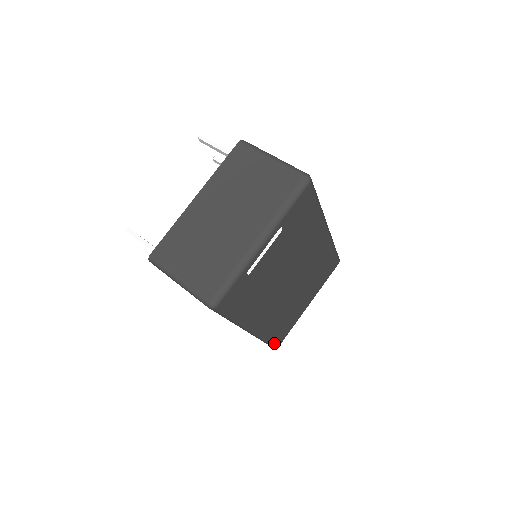
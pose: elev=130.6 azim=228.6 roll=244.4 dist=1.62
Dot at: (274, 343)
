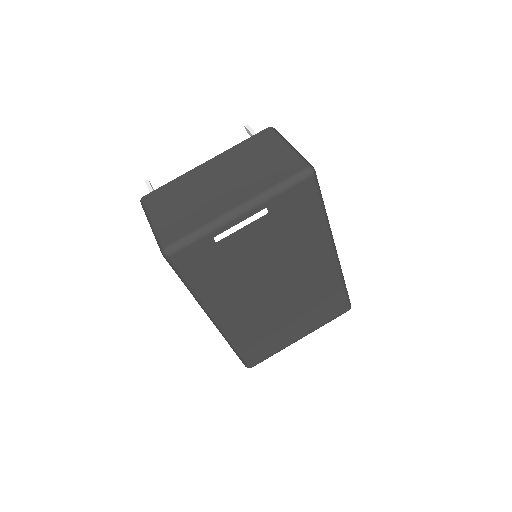
Dot at: (245, 358)
